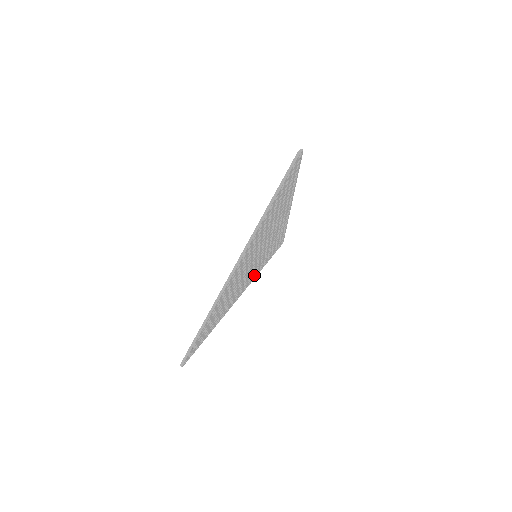
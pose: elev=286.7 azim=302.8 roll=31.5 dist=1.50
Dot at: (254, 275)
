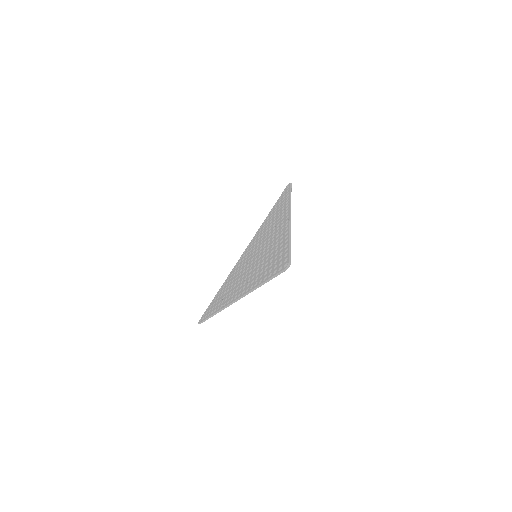
Dot at: occluded
